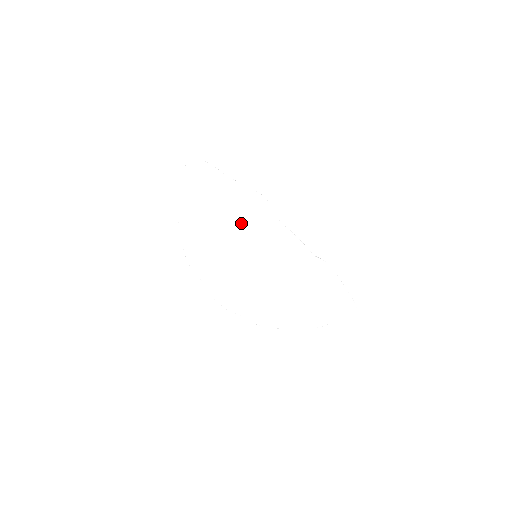
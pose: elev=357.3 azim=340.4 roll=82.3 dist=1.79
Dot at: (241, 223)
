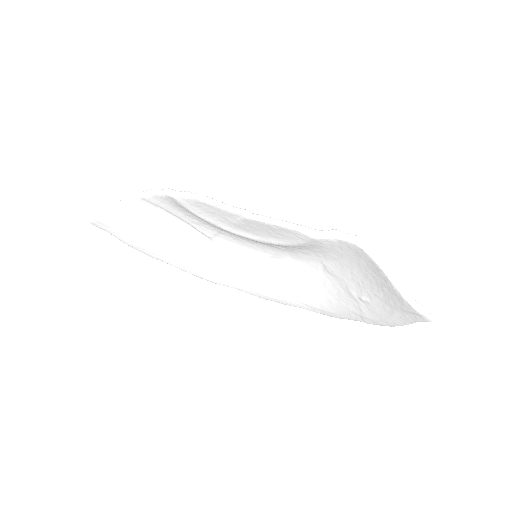
Dot at: (210, 225)
